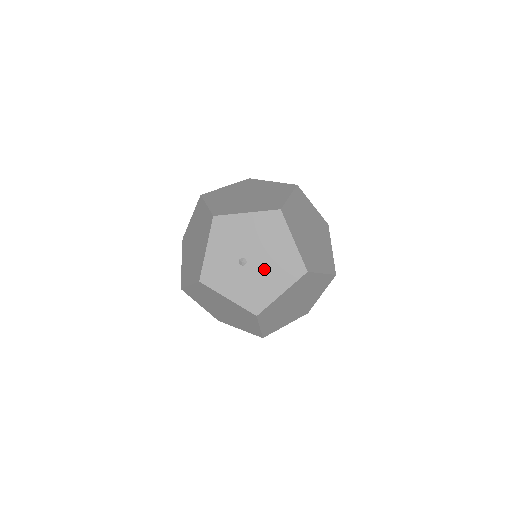
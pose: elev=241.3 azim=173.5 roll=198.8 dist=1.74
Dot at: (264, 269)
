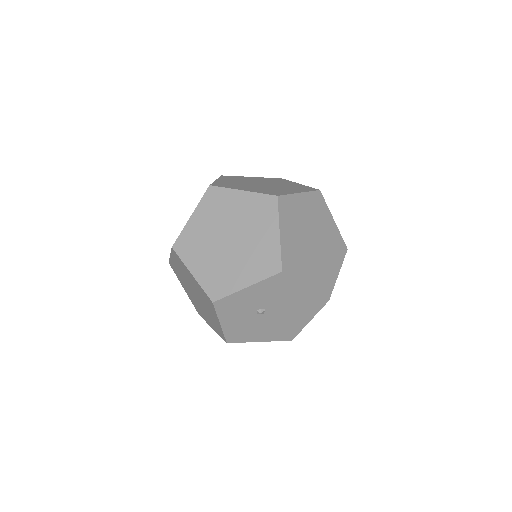
Dot at: (269, 324)
